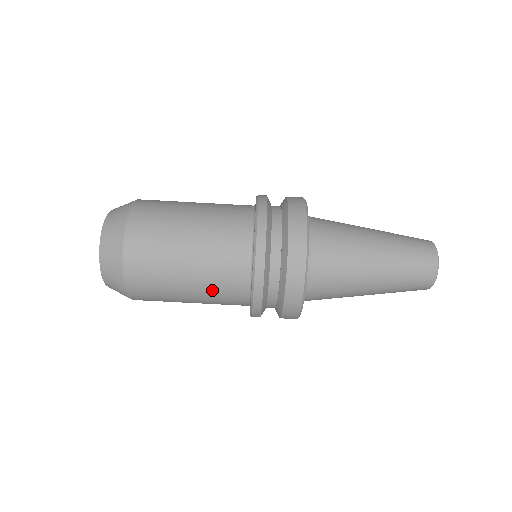
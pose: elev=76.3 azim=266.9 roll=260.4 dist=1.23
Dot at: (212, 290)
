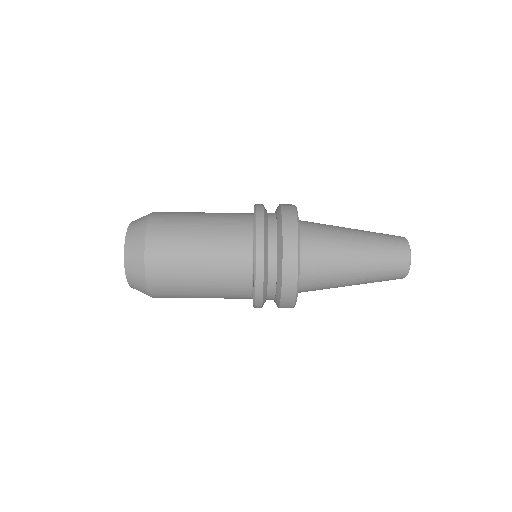
Dot at: occluded
